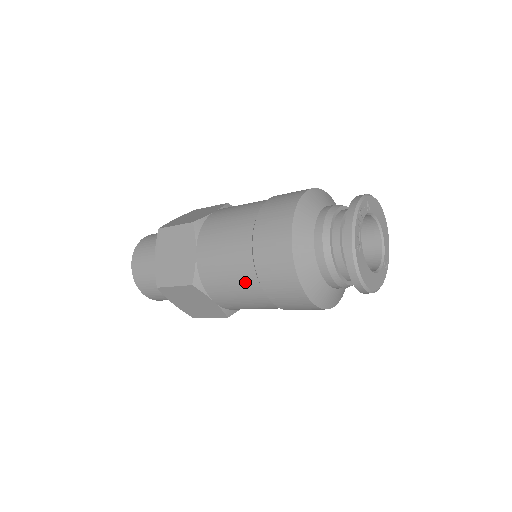
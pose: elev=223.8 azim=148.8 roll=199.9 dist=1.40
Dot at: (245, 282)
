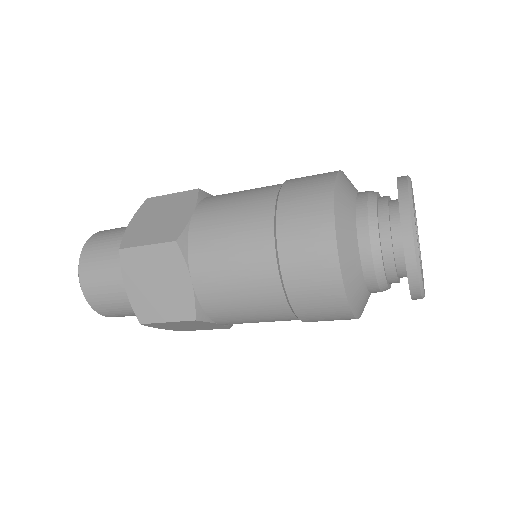
Dot at: (270, 310)
